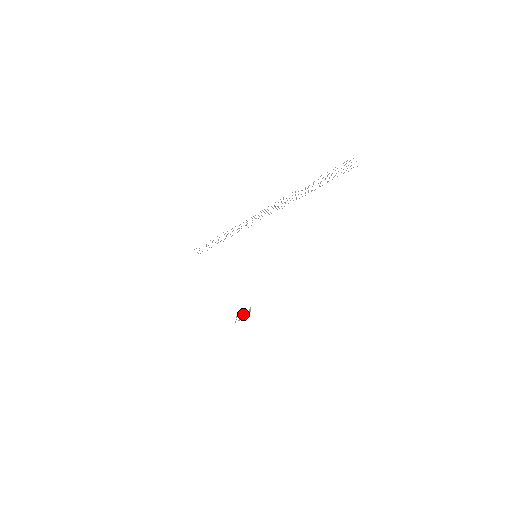
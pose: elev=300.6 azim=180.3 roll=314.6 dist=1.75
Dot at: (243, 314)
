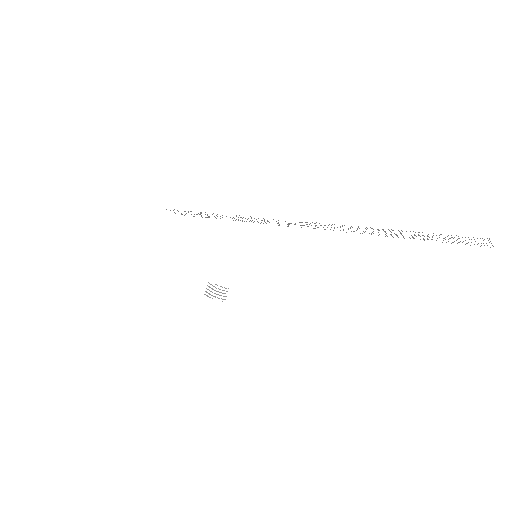
Dot at: (217, 291)
